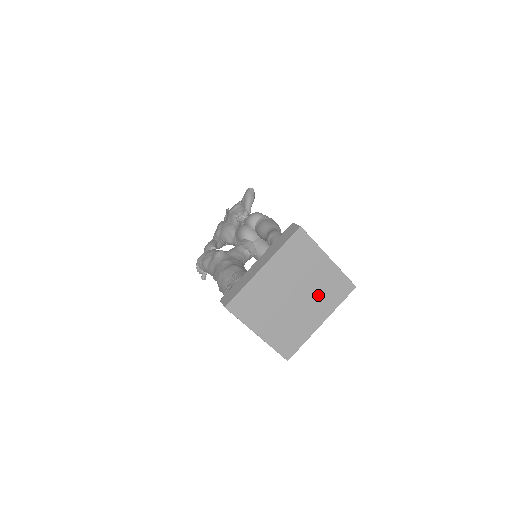
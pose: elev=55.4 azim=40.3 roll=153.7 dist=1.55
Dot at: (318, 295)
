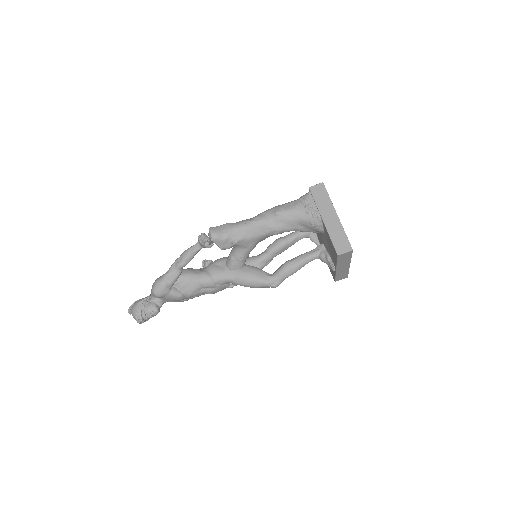
Dot at: occluded
